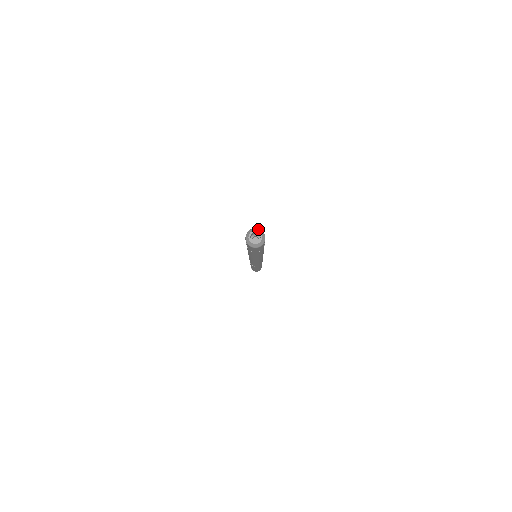
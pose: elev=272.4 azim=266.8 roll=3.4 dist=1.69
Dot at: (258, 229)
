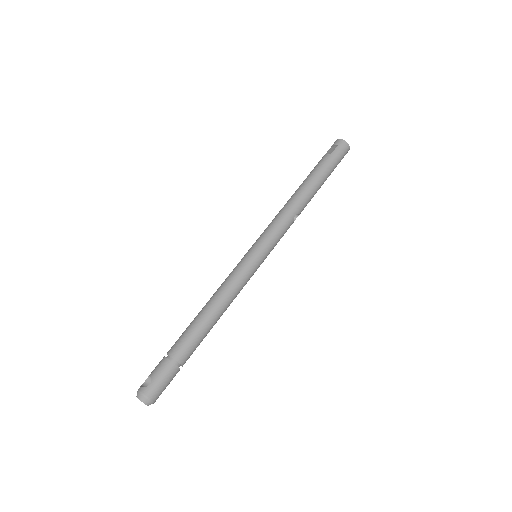
Dot at: (150, 403)
